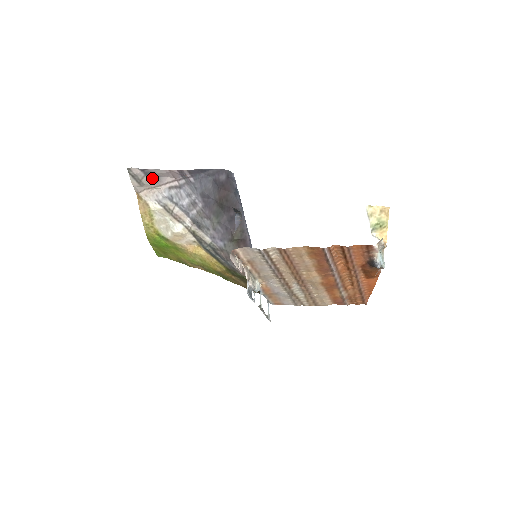
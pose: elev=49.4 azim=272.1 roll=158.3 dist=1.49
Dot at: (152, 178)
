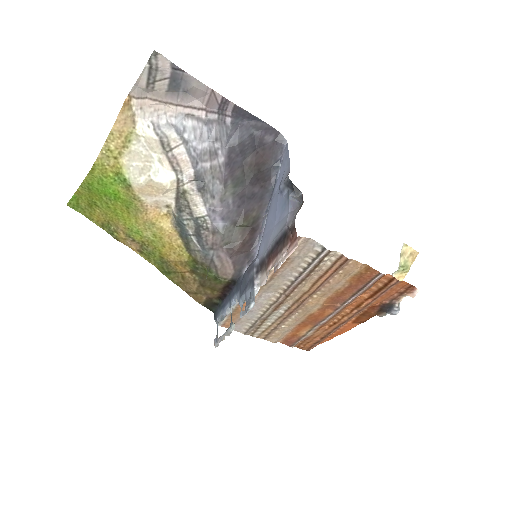
Dot at: (174, 88)
